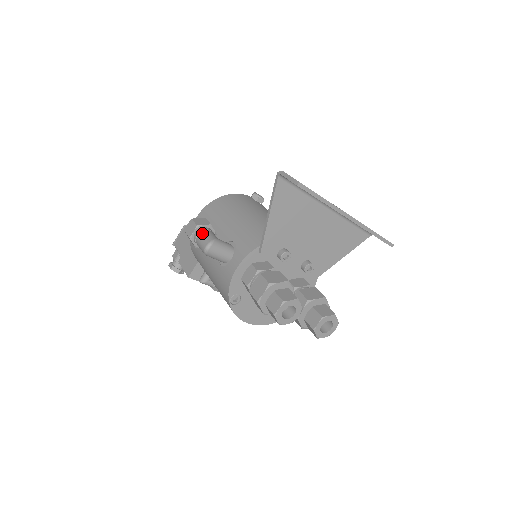
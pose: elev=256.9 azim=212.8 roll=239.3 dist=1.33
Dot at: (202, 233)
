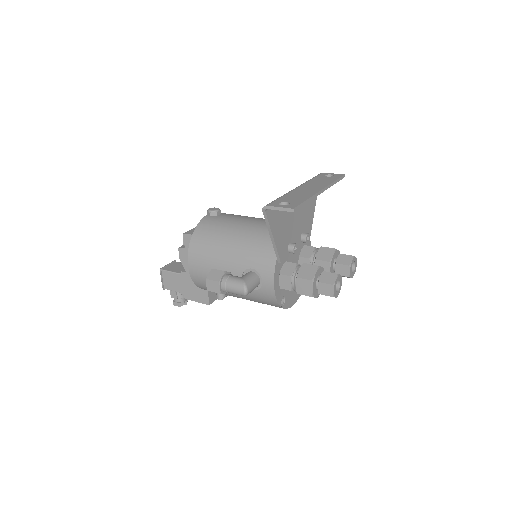
Dot at: (228, 284)
